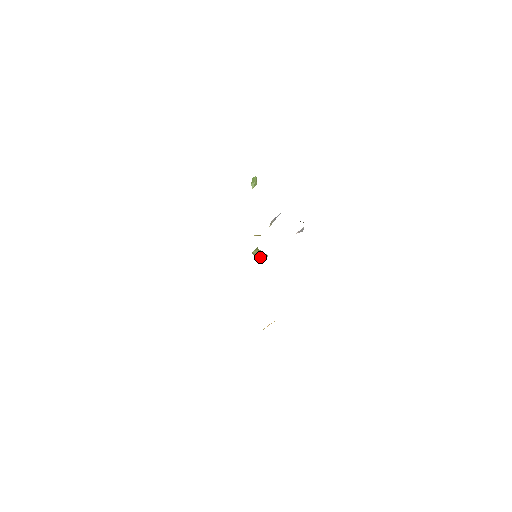
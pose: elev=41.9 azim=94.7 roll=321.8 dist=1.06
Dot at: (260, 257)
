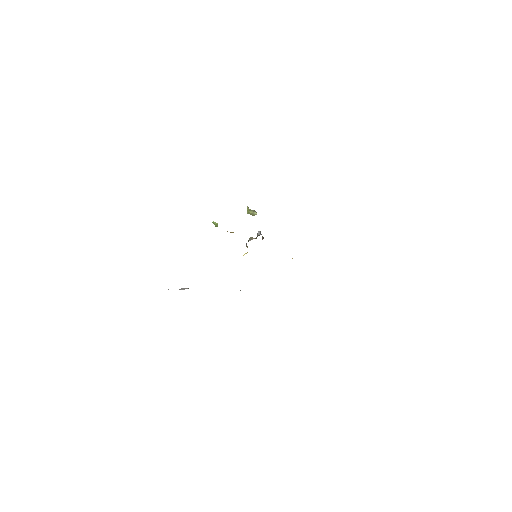
Dot at: occluded
